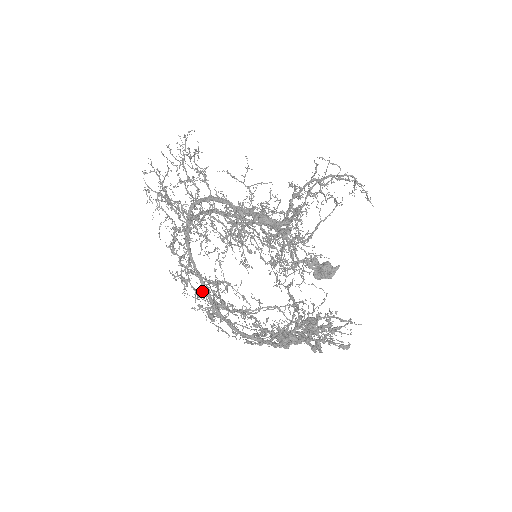
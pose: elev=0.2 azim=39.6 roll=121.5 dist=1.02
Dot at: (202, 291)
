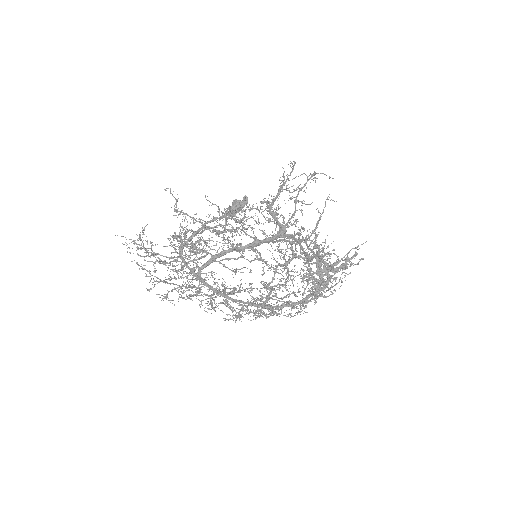
Dot at: (257, 308)
